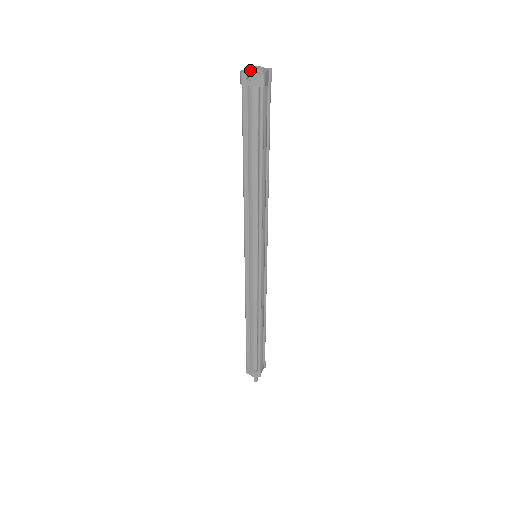
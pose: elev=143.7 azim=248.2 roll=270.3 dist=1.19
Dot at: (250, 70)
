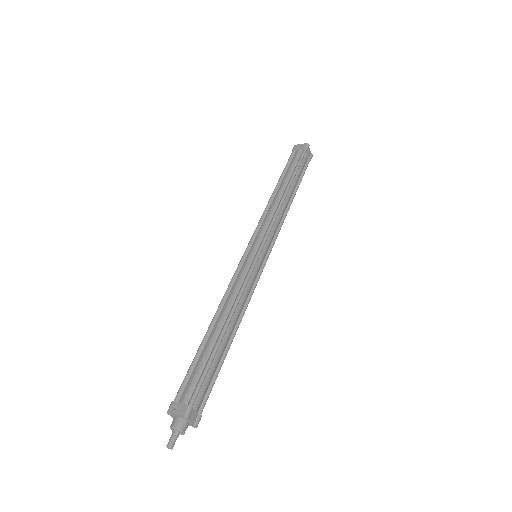
Dot at: occluded
